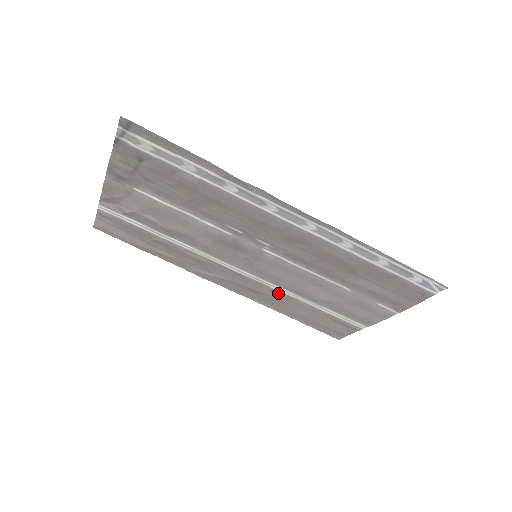
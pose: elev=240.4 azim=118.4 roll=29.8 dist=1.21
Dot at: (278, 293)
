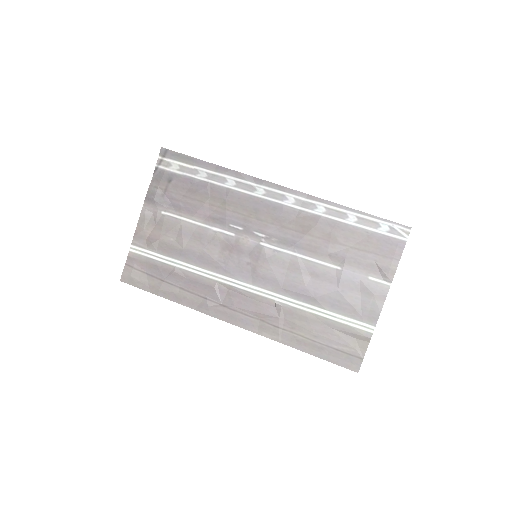
Dot at: (282, 307)
